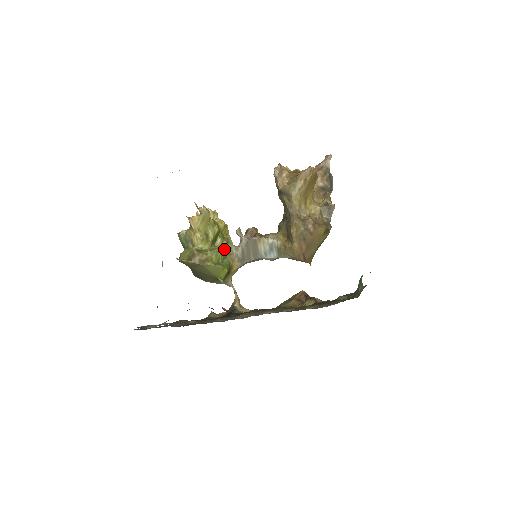
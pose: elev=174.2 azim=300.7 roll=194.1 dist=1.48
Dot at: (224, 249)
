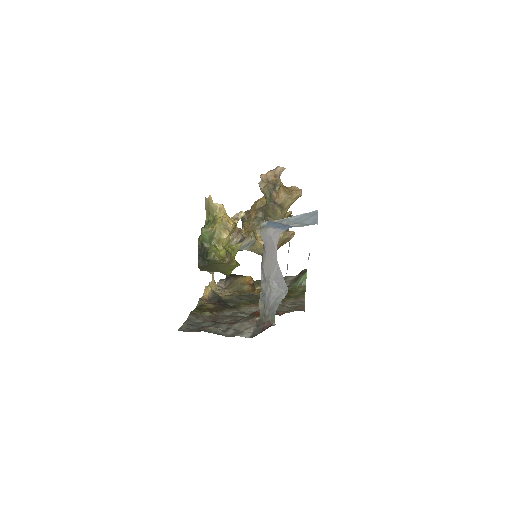
Dot at: (238, 248)
